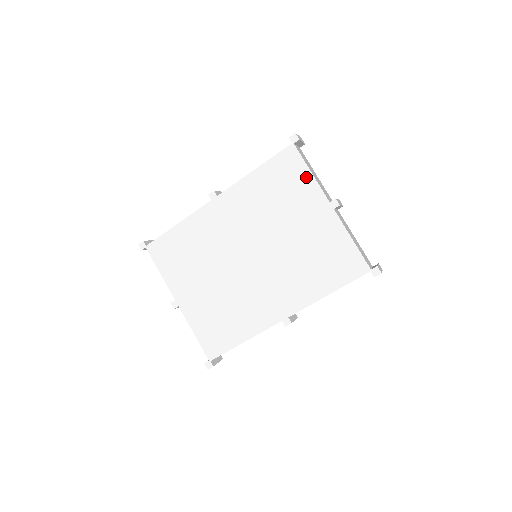
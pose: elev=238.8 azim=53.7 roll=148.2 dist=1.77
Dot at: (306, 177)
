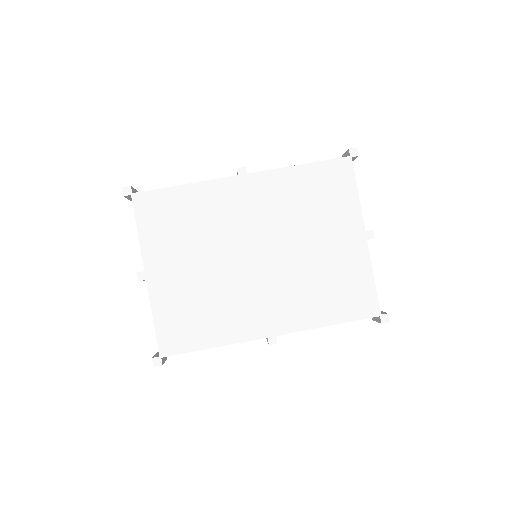
Dot at: (351, 196)
